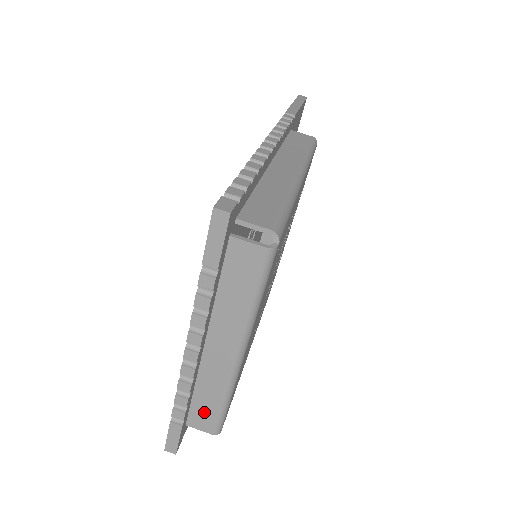
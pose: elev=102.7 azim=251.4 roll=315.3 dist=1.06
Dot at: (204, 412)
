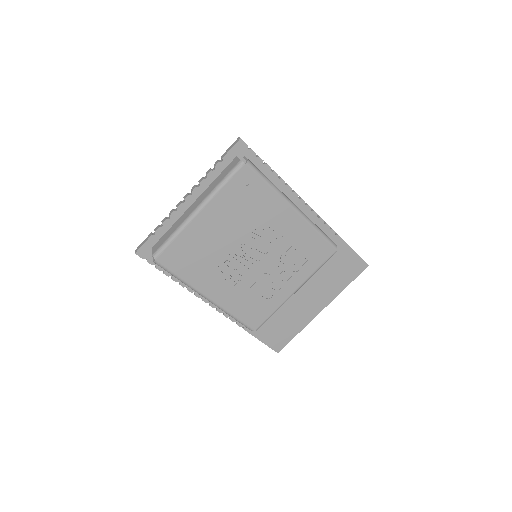
Dot at: (163, 240)
